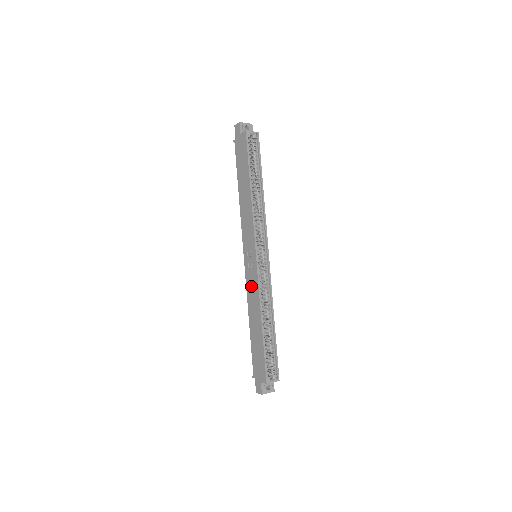
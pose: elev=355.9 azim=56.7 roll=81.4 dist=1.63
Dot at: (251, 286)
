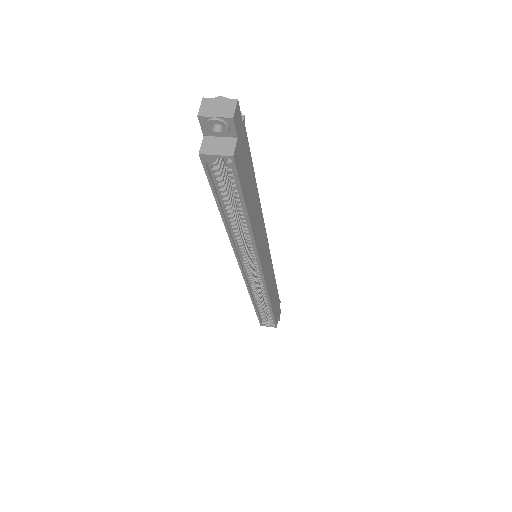
Dot at: occluded
